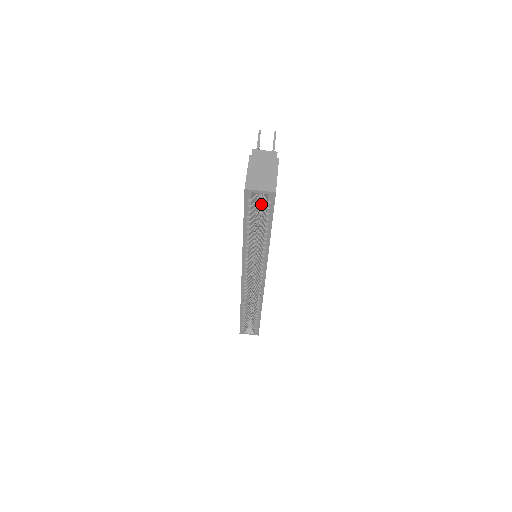
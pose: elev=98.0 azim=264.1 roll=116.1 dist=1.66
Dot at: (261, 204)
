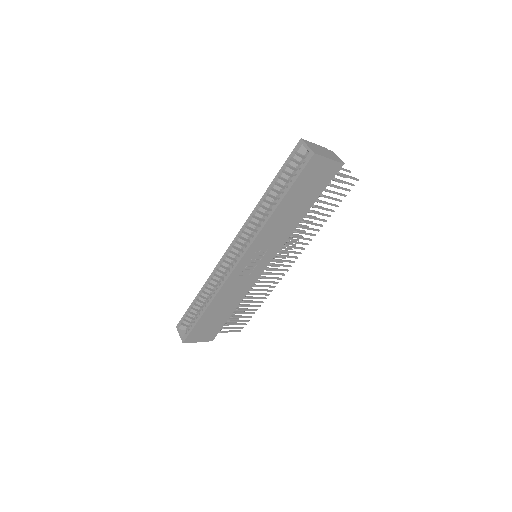
Dot at: occluded
